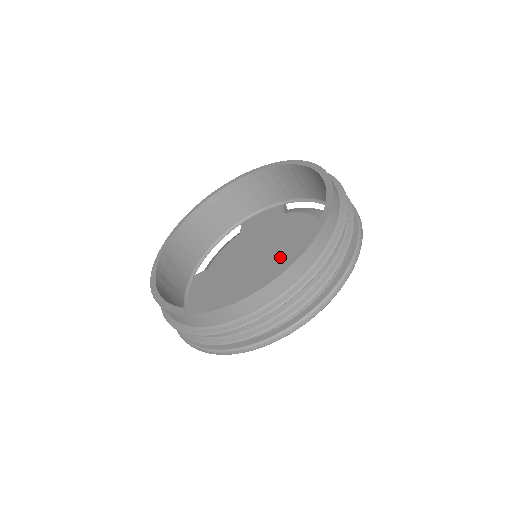
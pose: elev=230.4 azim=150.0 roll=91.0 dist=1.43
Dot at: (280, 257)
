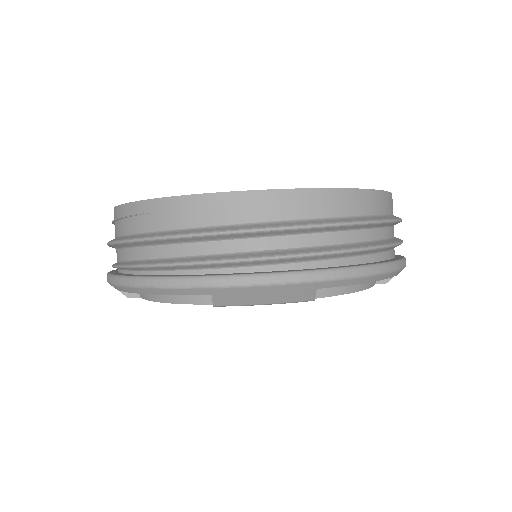
Dot at: occluded
